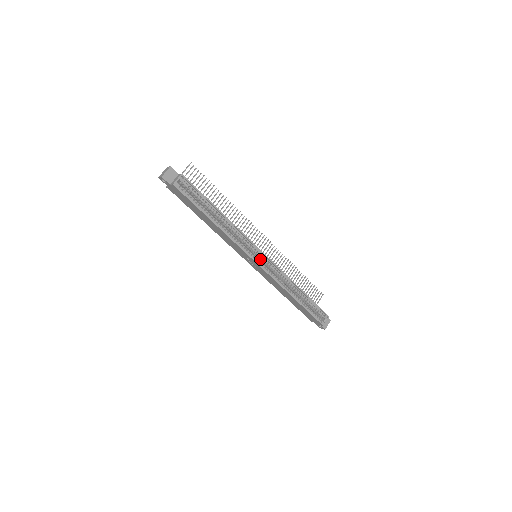
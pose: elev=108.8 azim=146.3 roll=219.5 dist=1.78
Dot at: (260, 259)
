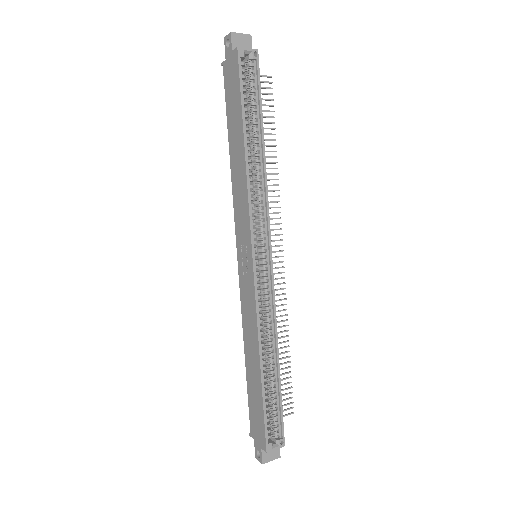
Dot at: (260, 260)
